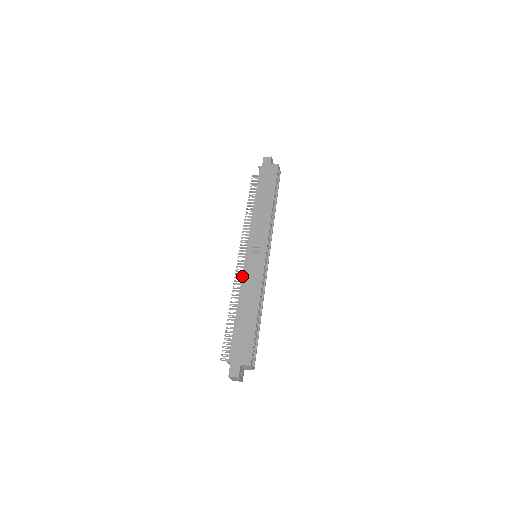
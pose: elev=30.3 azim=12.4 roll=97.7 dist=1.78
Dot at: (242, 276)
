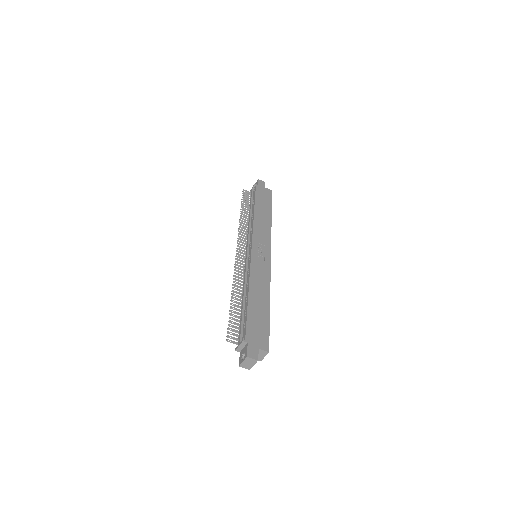
Dot at: (250, 266)
